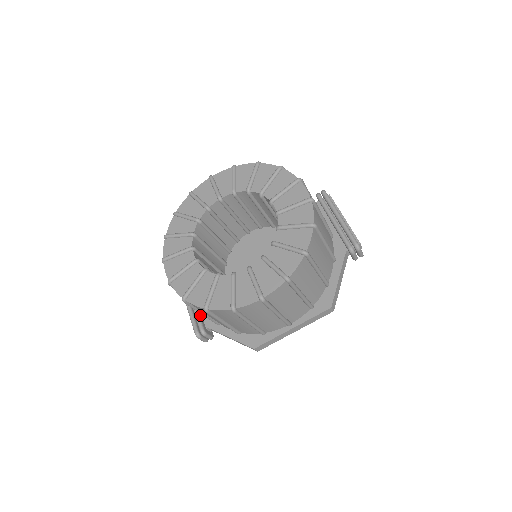
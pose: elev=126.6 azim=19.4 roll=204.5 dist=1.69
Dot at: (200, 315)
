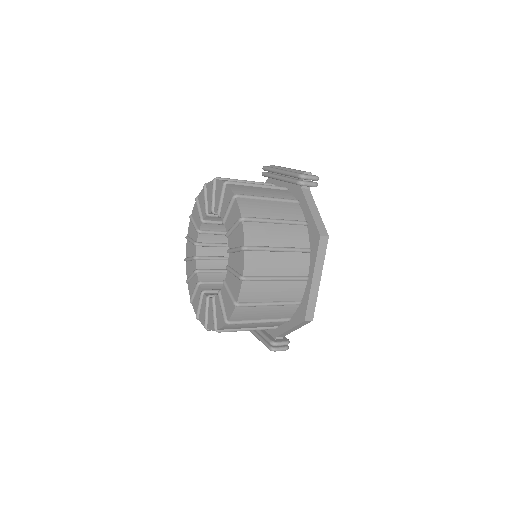
Dot at: (265, 334)
